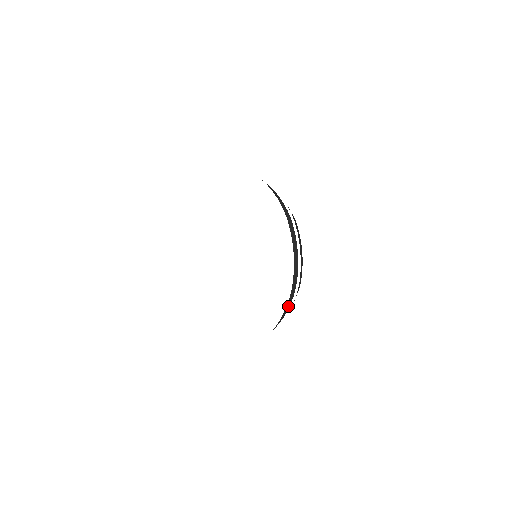
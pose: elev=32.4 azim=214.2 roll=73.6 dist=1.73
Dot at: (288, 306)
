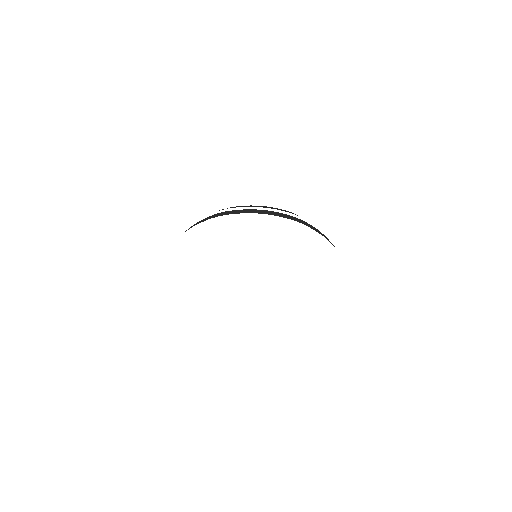
Dot at: occluded
